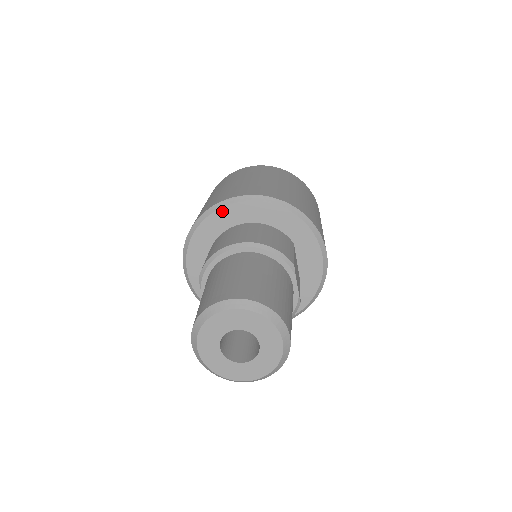
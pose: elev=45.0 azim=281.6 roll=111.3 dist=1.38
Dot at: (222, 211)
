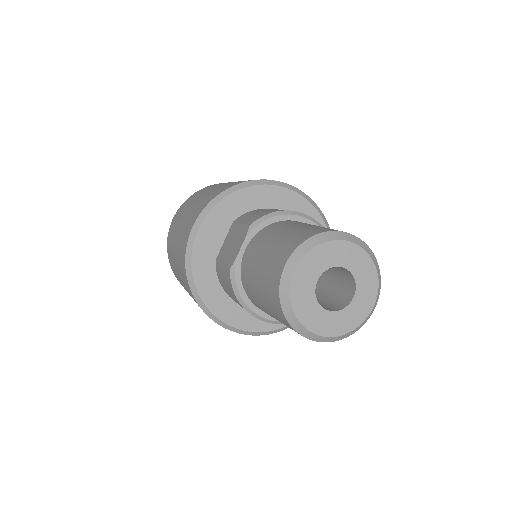
Dot at: (276, 189)
